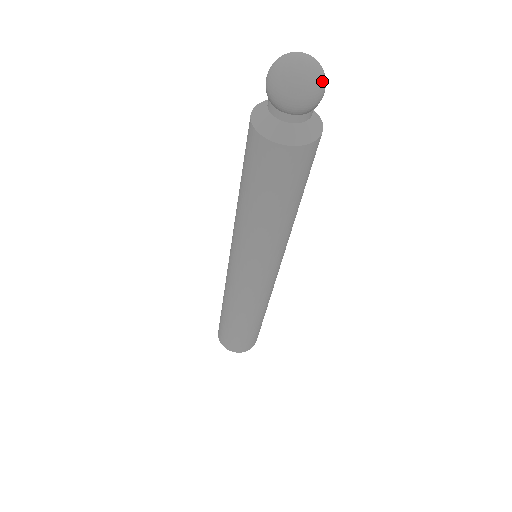
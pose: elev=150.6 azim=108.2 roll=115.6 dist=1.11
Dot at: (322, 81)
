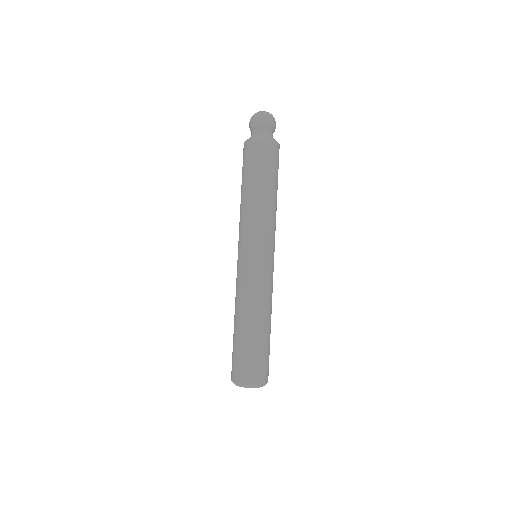
Dot at: (274, 118)
